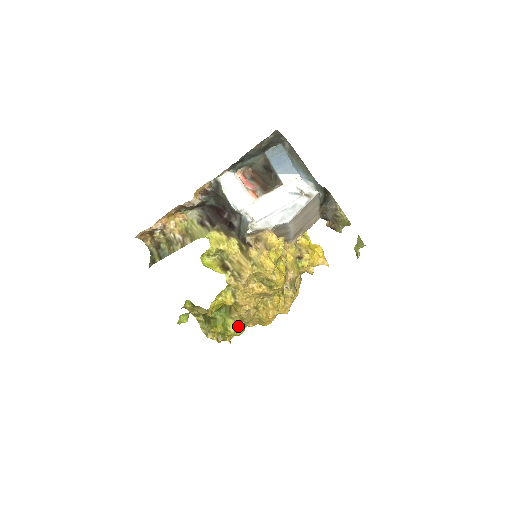
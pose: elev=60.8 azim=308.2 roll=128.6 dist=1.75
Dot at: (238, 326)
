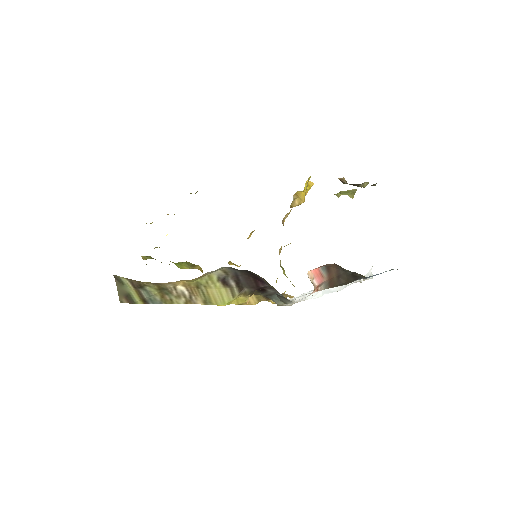
Dot at: occluded
